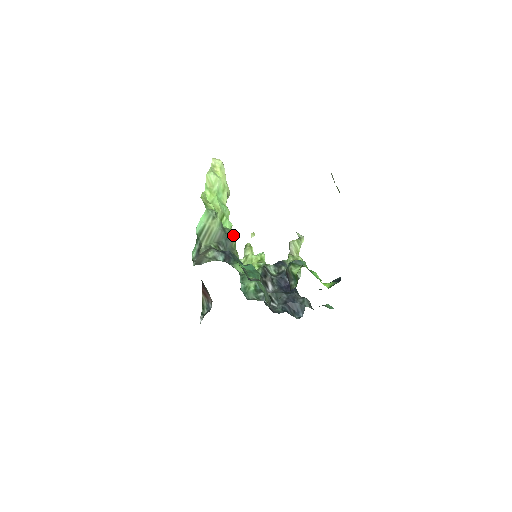
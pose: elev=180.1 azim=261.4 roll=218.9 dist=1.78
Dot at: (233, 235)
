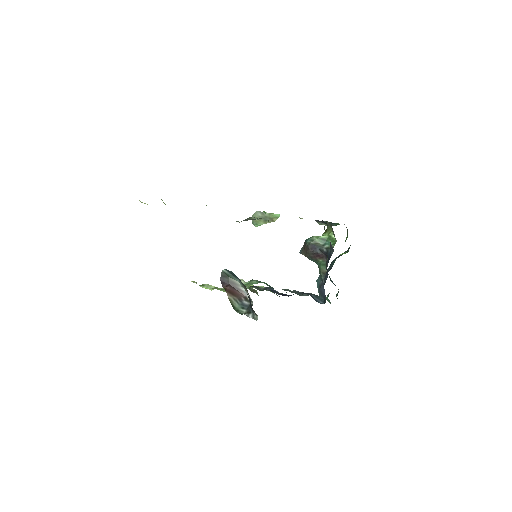
Dot at: occluded
